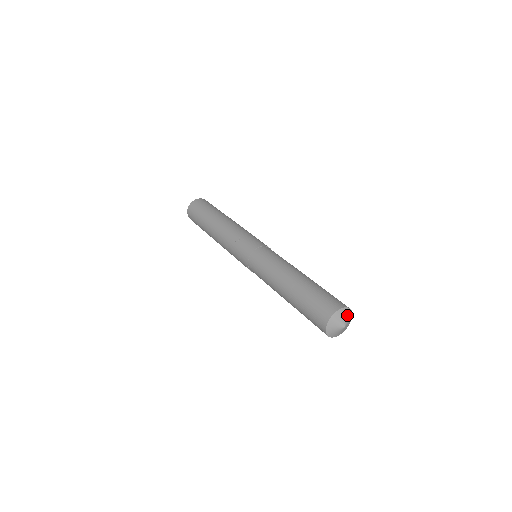
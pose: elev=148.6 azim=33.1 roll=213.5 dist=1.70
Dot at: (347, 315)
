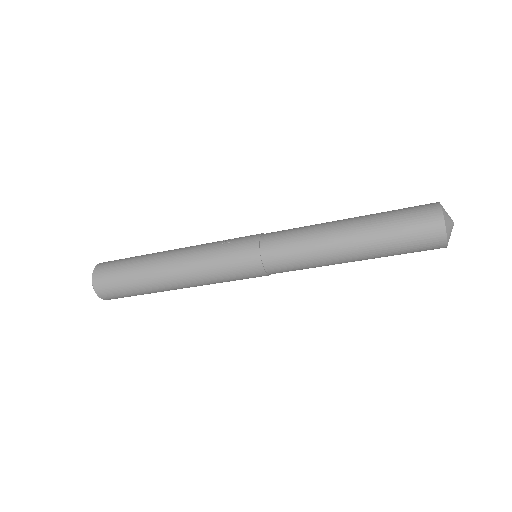
Dot at: occluded
